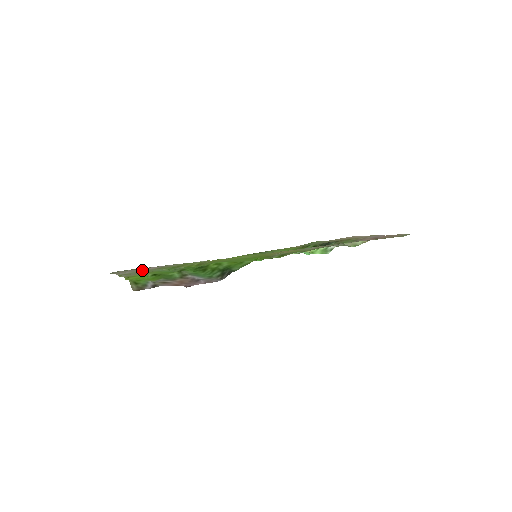
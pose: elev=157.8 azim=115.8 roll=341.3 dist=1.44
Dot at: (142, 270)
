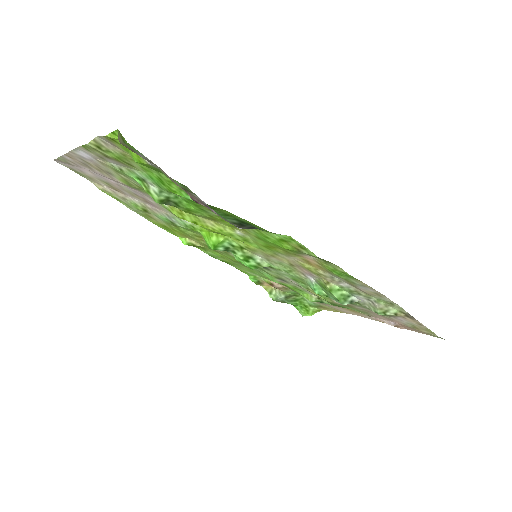
Dot at: (112, 170)
